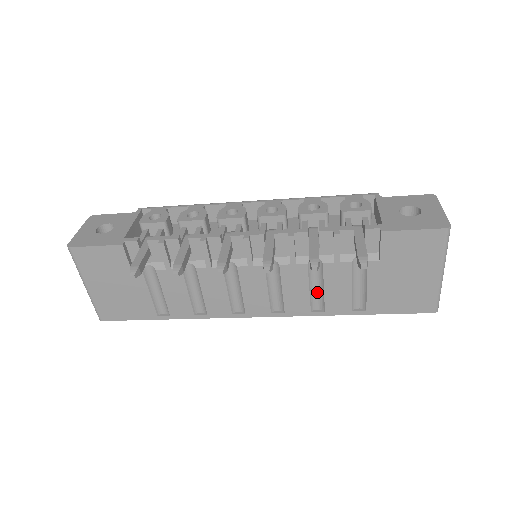
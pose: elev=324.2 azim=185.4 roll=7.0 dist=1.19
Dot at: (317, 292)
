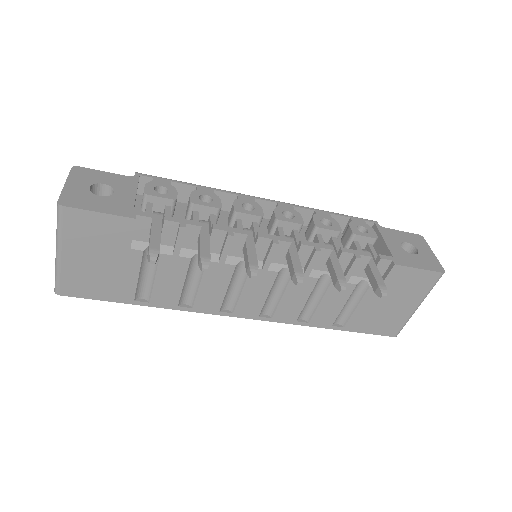
Dot at: (310, 304)
